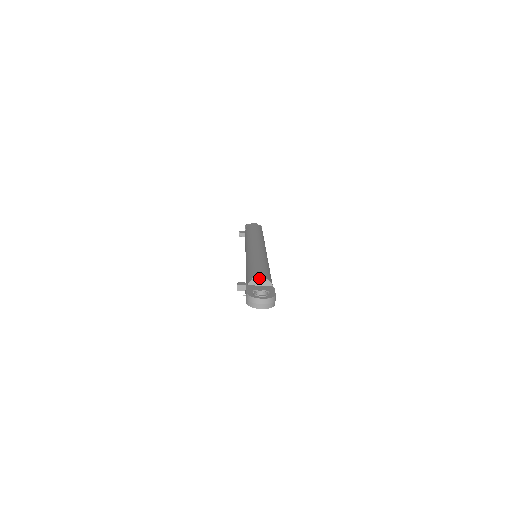
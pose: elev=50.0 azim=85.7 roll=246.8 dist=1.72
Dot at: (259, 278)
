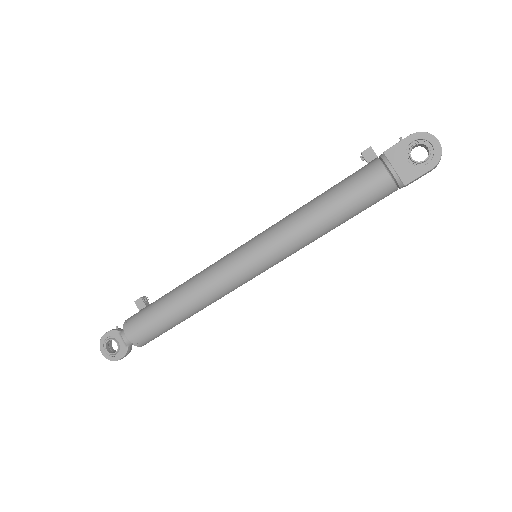
Dot at: occluded
